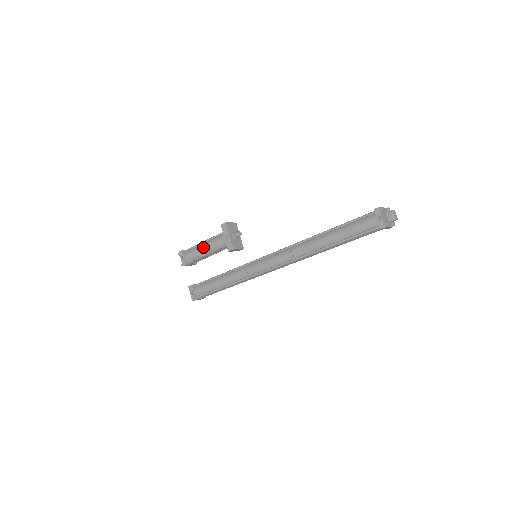
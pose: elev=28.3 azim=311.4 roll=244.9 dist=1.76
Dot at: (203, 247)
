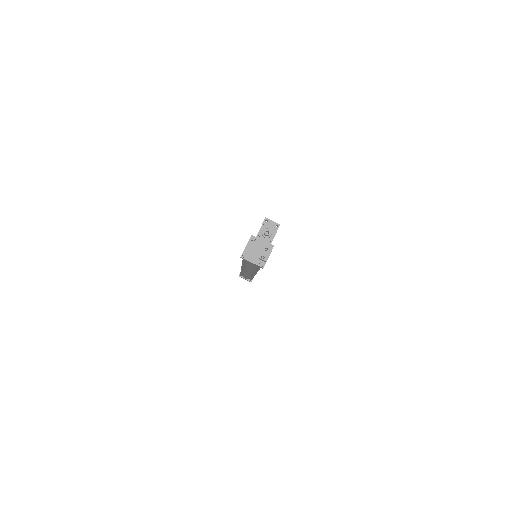
Dot at: occluded
